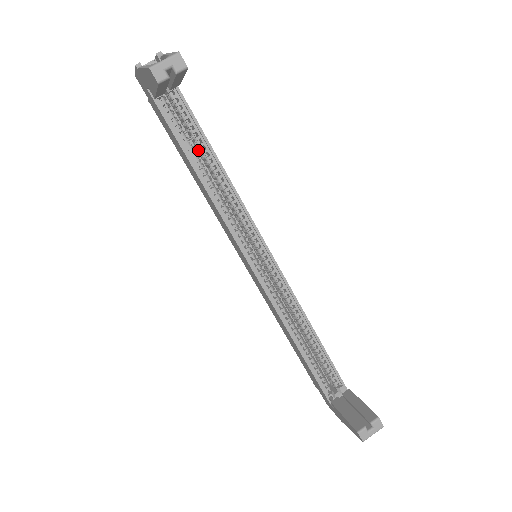
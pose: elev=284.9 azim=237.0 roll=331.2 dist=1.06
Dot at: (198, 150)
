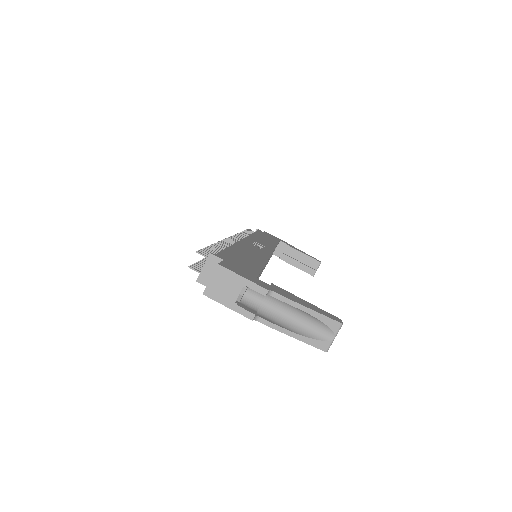
Dot at: occluded
